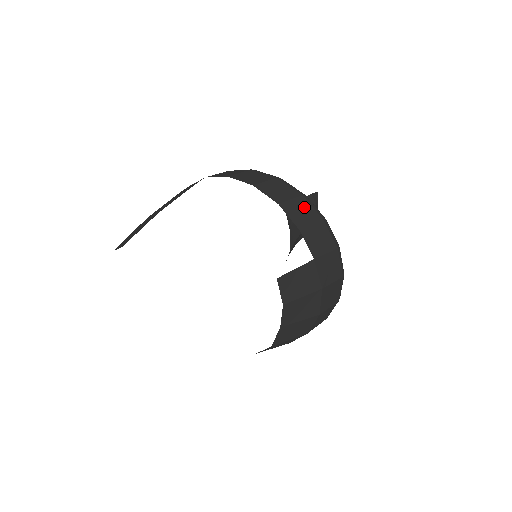
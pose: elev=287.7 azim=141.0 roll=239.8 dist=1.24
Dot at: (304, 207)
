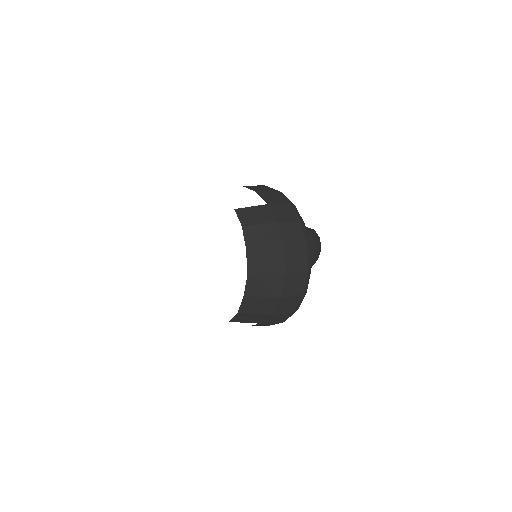
Dot at: (263, 187)
